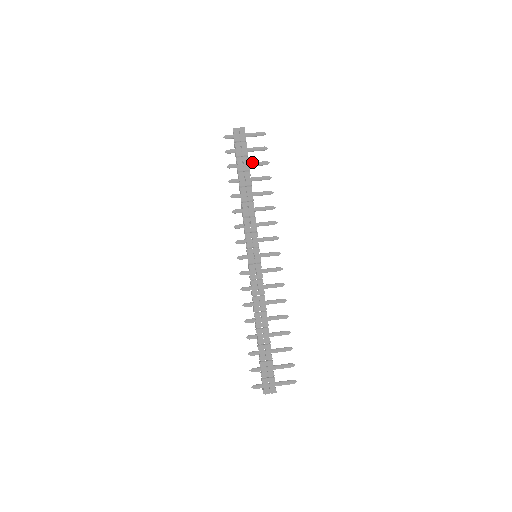
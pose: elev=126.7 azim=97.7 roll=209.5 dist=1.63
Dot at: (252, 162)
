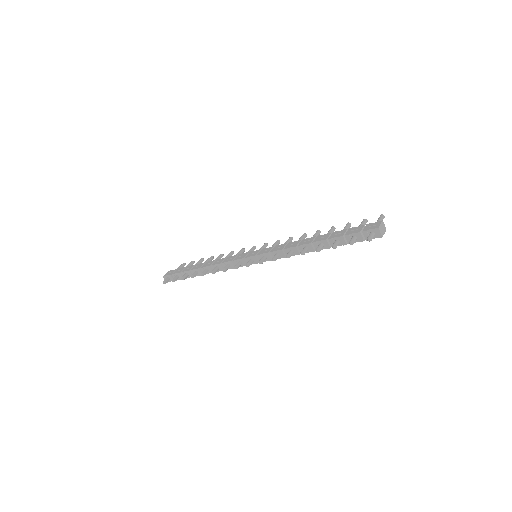
Dot at: occluded
